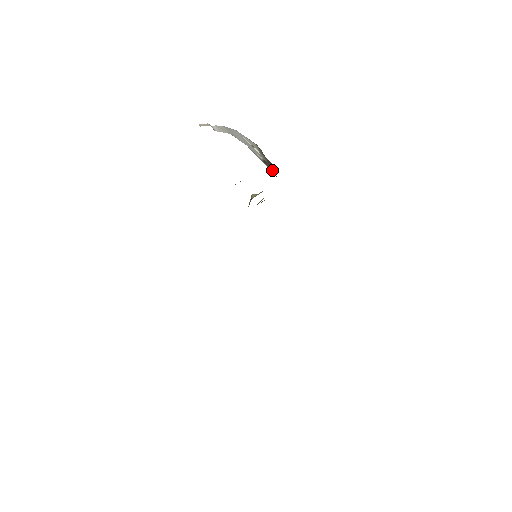
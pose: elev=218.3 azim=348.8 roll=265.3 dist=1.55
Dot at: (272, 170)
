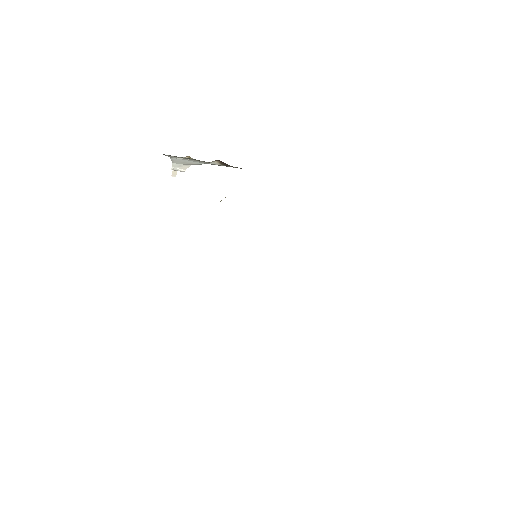
Dot at: occluded
